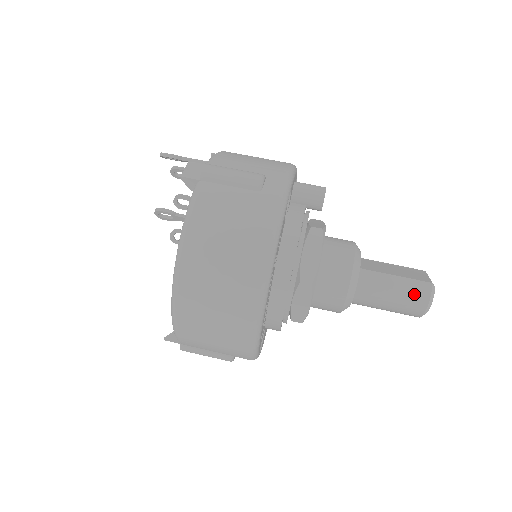
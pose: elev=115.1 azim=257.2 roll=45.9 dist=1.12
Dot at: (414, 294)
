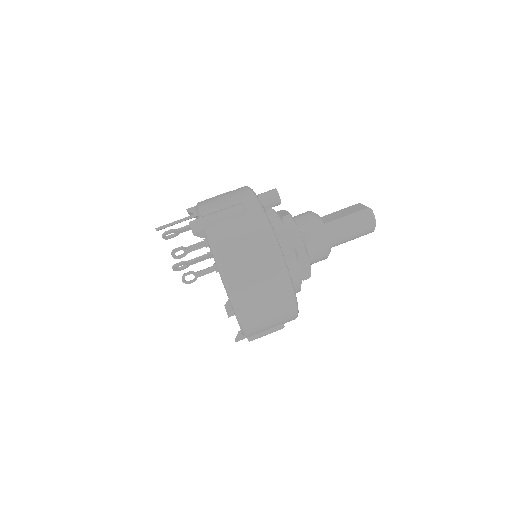
Dot at: (363, 220)
